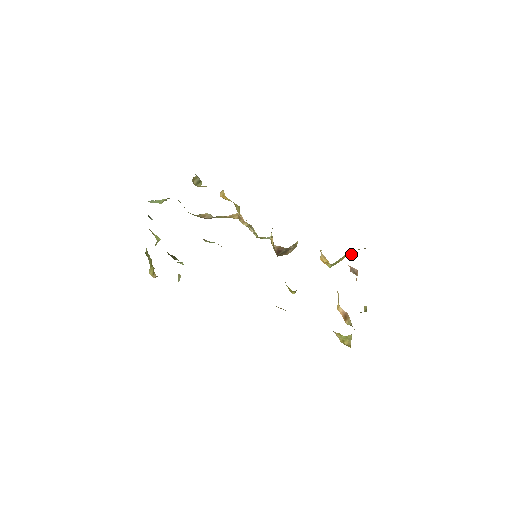
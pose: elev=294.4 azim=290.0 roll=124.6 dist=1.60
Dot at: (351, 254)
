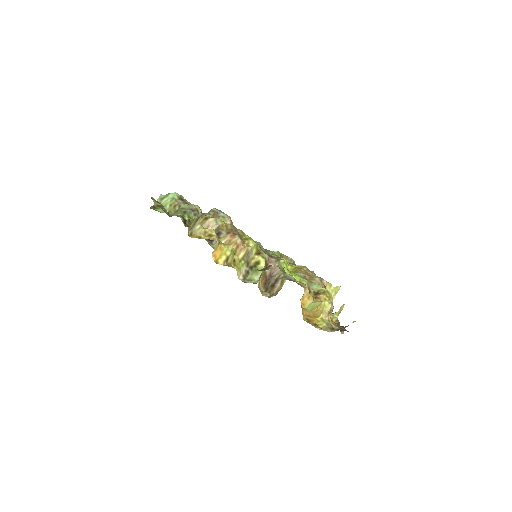
Dot at: (326, 308)
